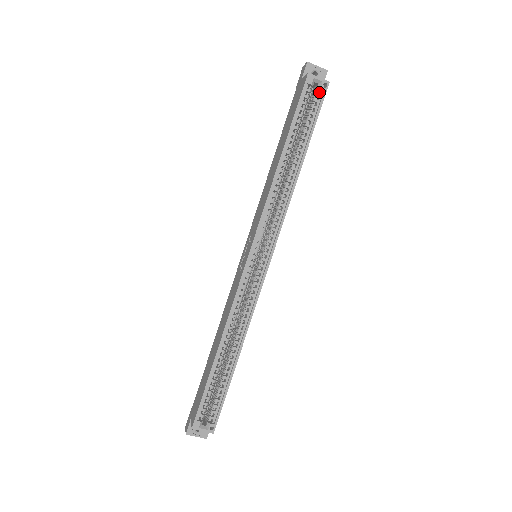
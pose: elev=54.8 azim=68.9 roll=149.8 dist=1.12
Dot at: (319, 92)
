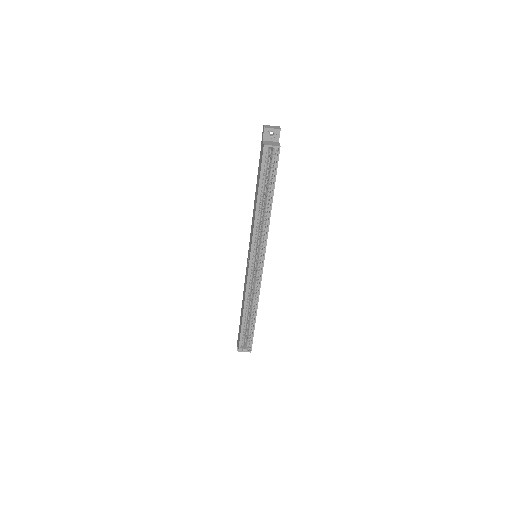
Dot at: (275, 152)
